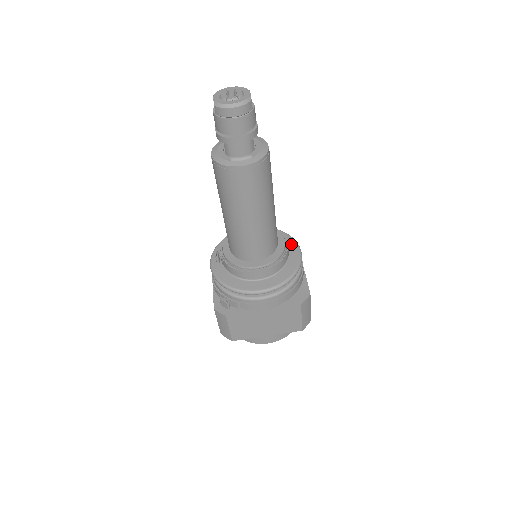
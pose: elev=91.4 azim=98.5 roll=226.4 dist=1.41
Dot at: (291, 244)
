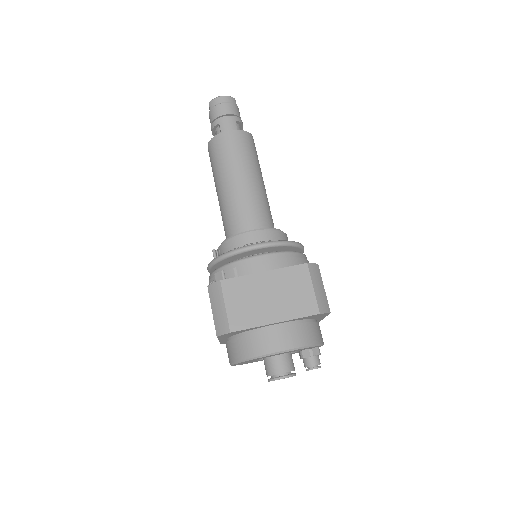
Dot at: occluded
